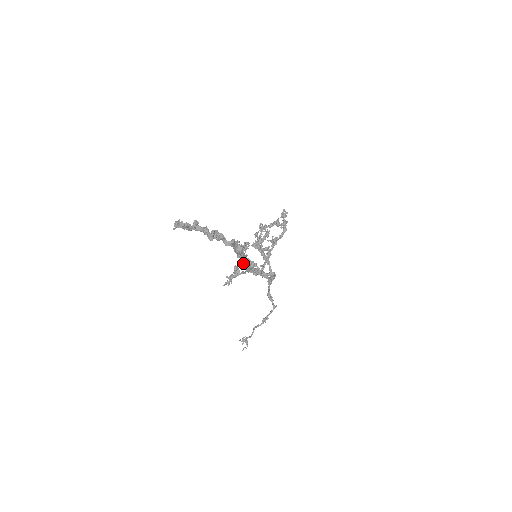
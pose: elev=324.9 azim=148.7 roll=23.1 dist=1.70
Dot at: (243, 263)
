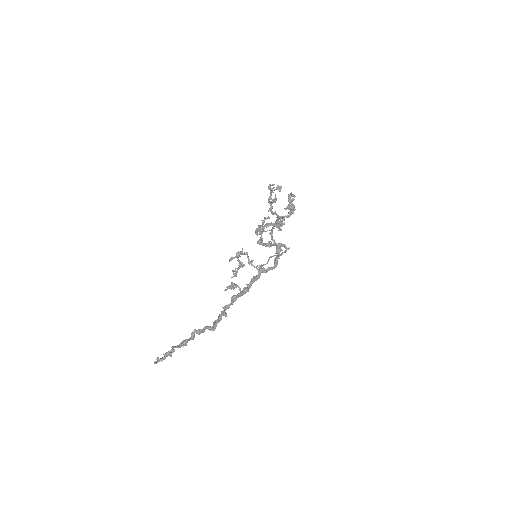
Dot at: occluded
